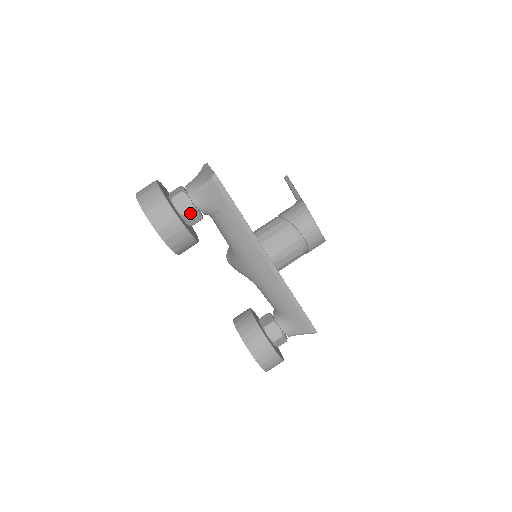
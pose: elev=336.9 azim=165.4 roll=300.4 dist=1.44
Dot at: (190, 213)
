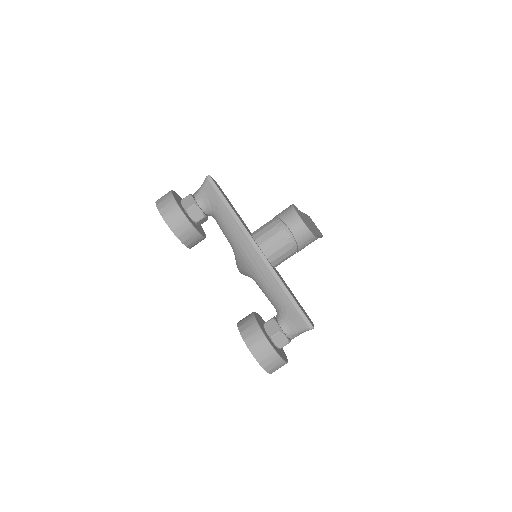
Dot at: (192, 208)
